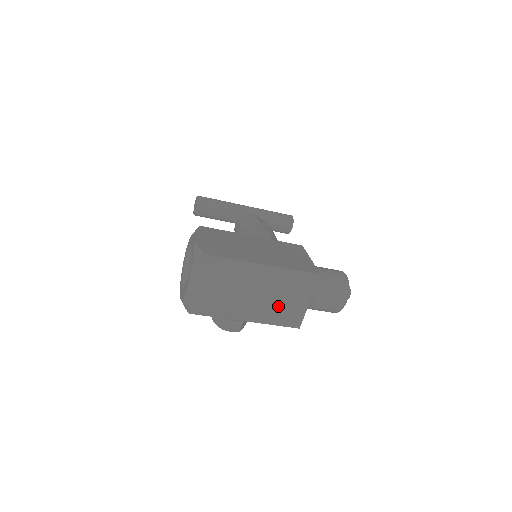
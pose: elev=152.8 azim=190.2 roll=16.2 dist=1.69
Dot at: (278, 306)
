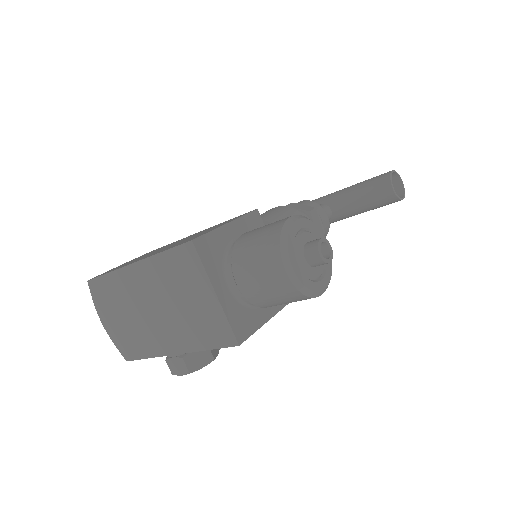
Dot at: (188, 317)
